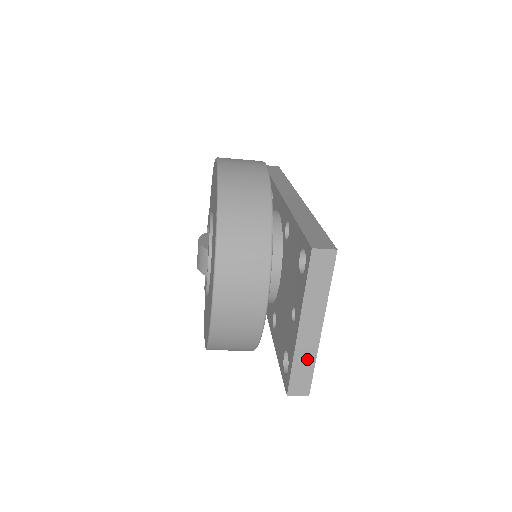
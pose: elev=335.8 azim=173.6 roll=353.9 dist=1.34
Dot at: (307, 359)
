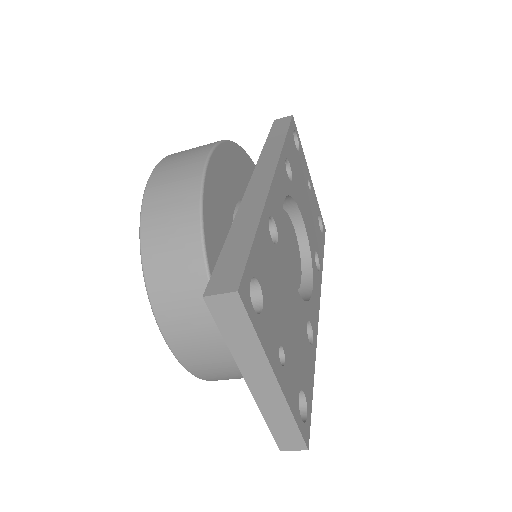
Dot at: (280, 414)
